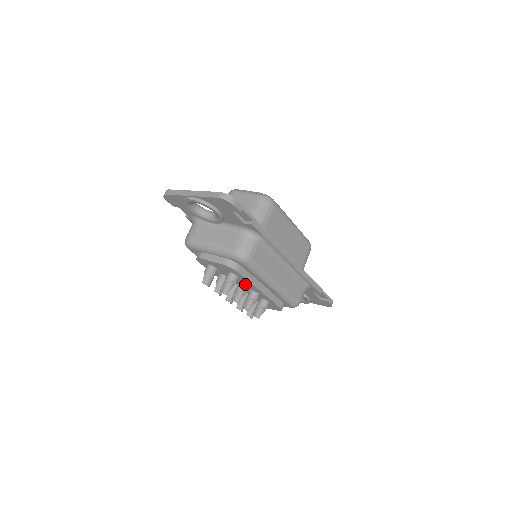
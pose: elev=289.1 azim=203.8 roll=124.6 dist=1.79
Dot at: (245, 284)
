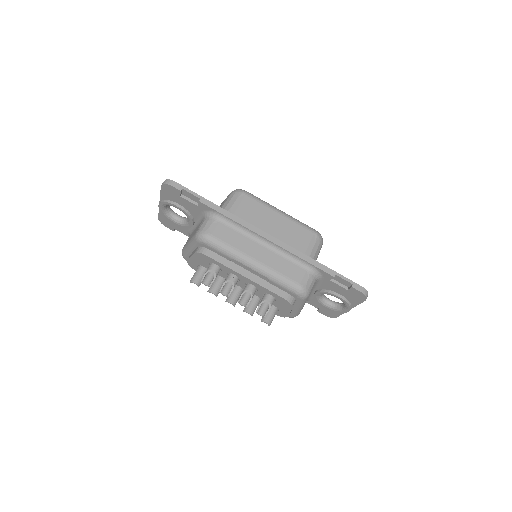
Dot at: (230, 274)
